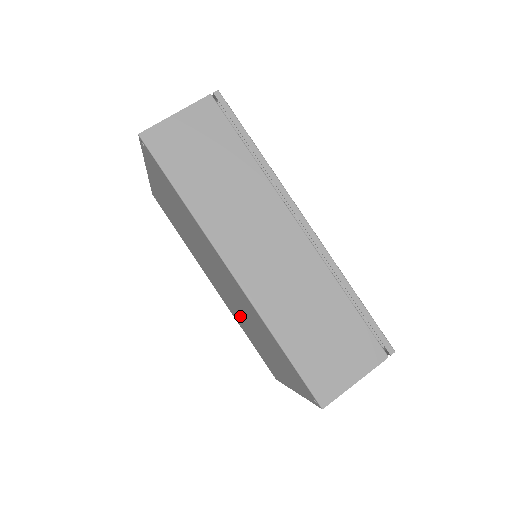
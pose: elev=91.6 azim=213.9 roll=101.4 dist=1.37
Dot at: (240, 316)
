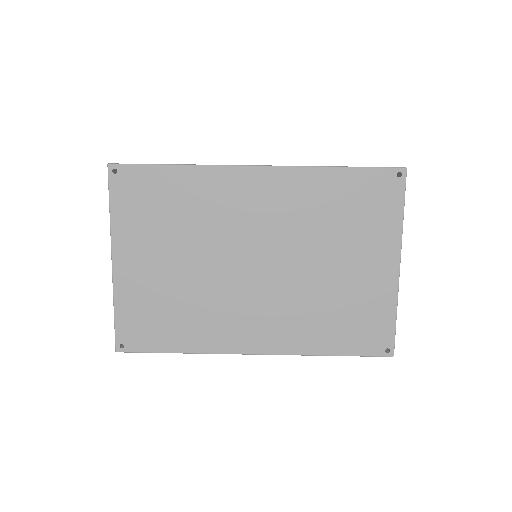
Dot at: (301, 294)
